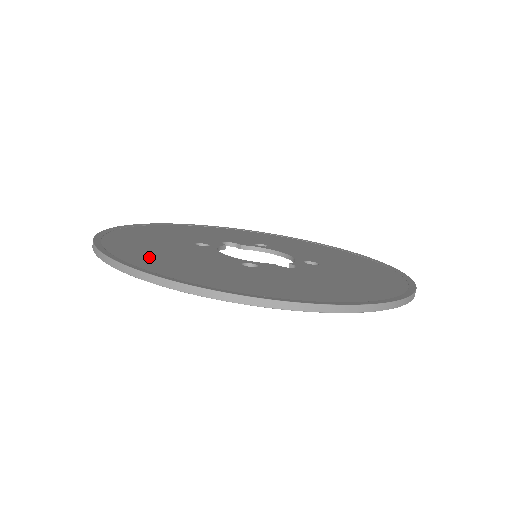
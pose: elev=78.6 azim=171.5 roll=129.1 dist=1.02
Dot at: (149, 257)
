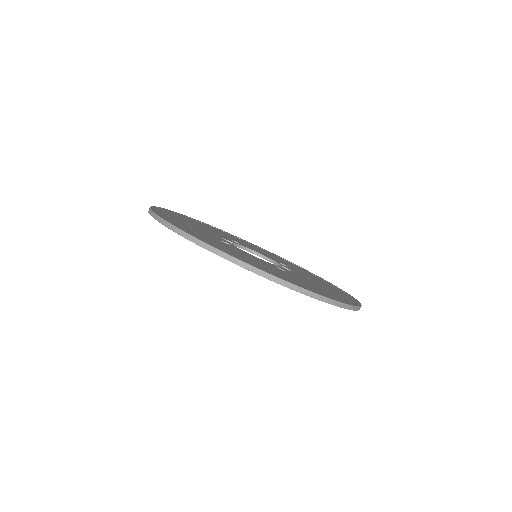
Dot at: (252, 262)
